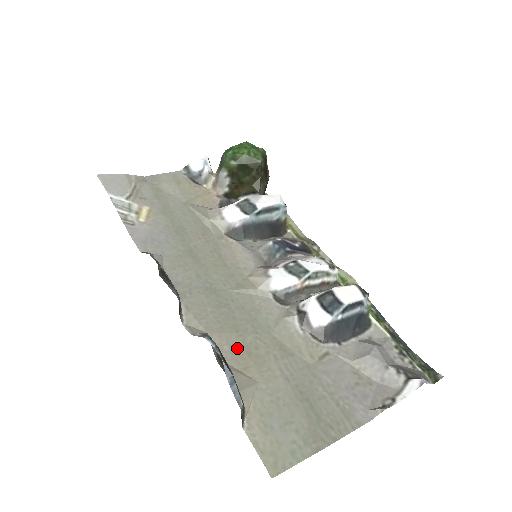
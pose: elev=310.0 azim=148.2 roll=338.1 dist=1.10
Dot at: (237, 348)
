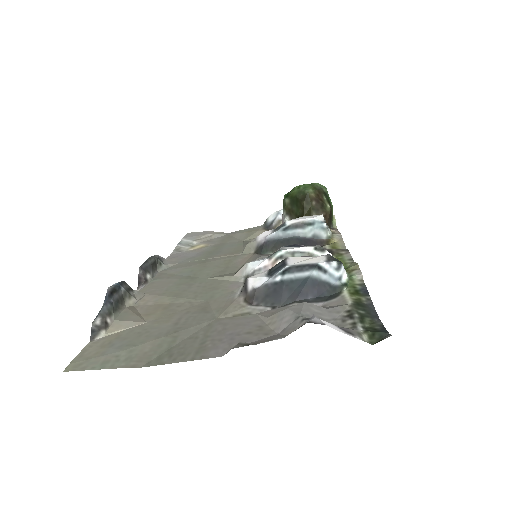
Dot at: (160, 304)
